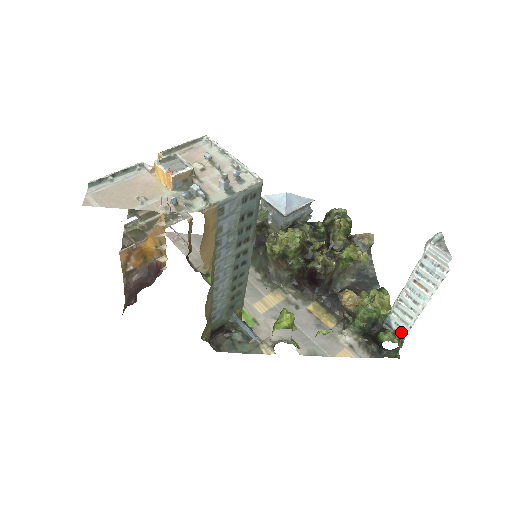
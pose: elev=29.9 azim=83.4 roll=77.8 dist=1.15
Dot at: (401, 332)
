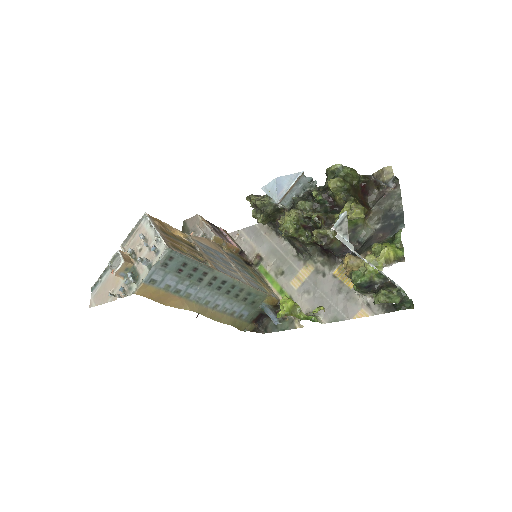
Dot at: (399, 287)
